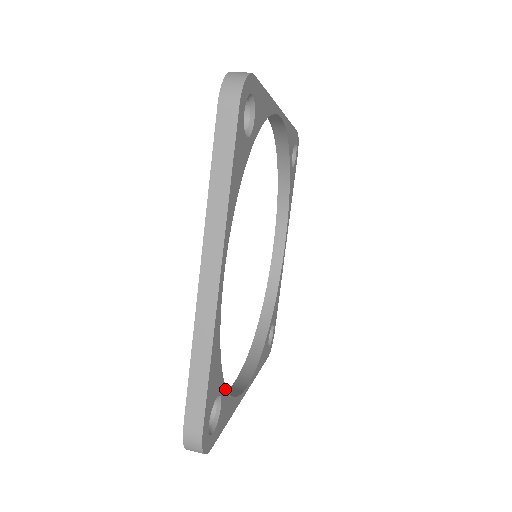
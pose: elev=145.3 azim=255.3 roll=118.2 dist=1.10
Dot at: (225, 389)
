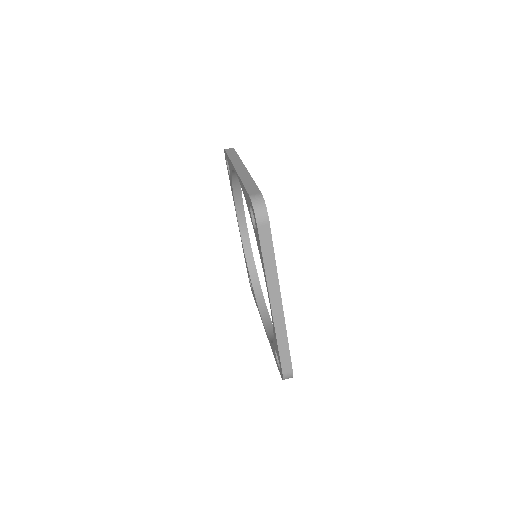
Dot at: occluded
